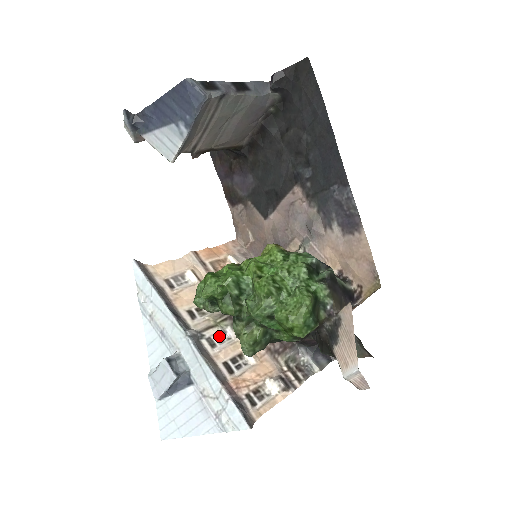
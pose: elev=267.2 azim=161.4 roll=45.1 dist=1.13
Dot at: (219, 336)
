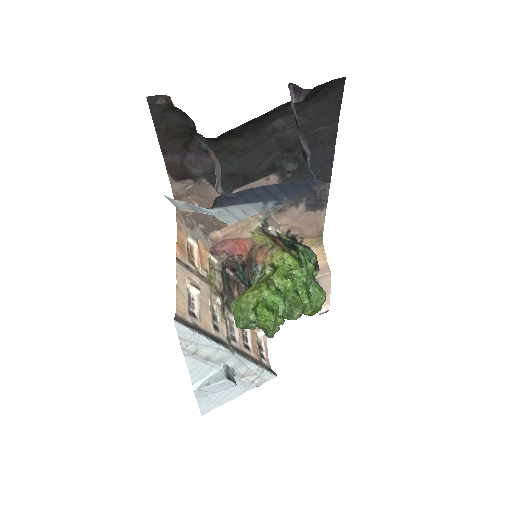
Dot at: (231, 328)
